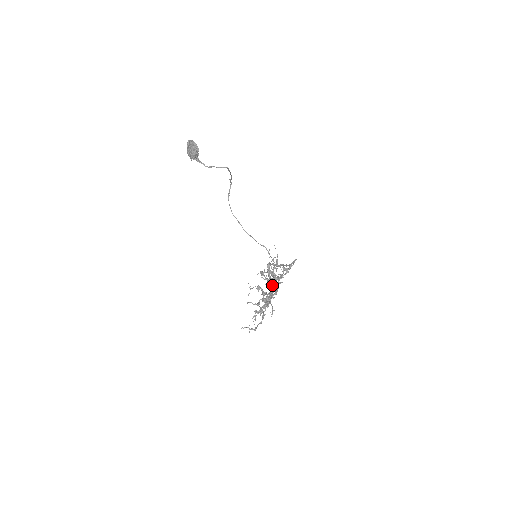
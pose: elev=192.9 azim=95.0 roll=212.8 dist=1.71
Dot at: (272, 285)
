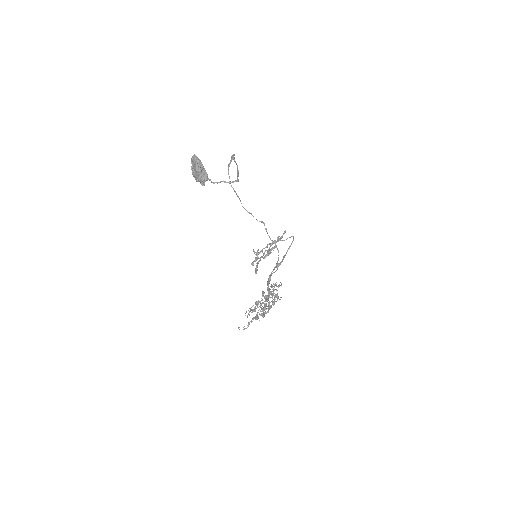
Dot at: occluded
